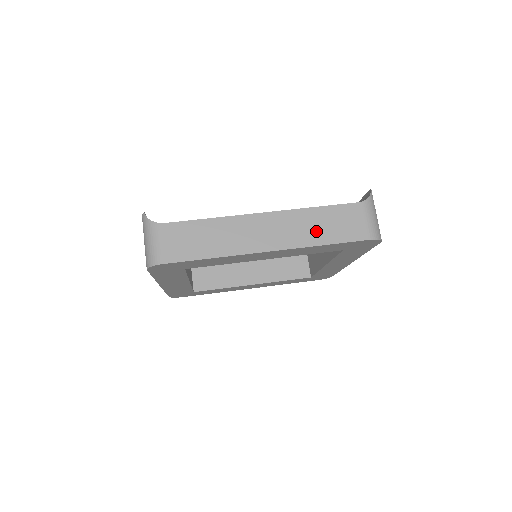
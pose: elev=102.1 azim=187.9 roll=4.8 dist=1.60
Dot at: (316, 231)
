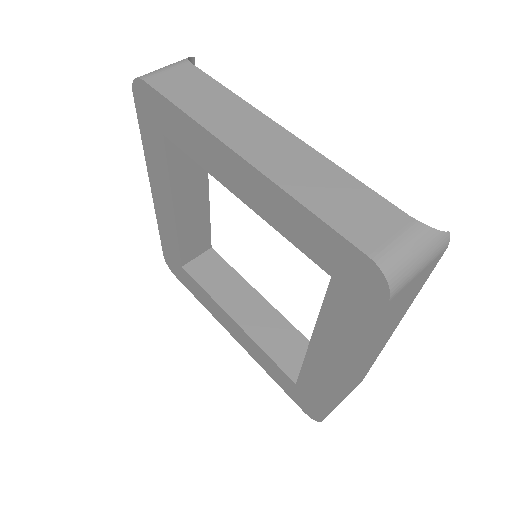
Dot at: (315, 188)
